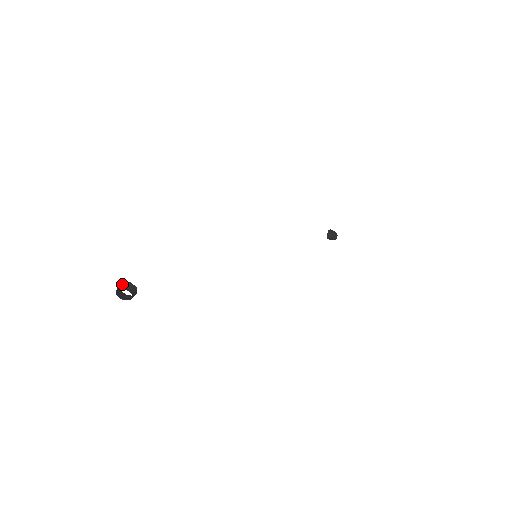
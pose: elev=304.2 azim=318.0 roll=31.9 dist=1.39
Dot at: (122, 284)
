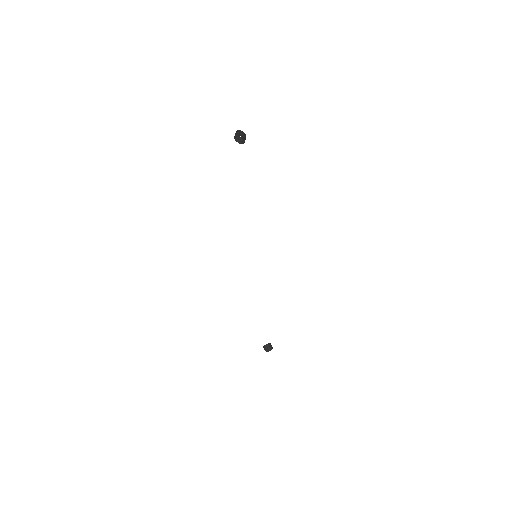
Dot at: (240, 133)
